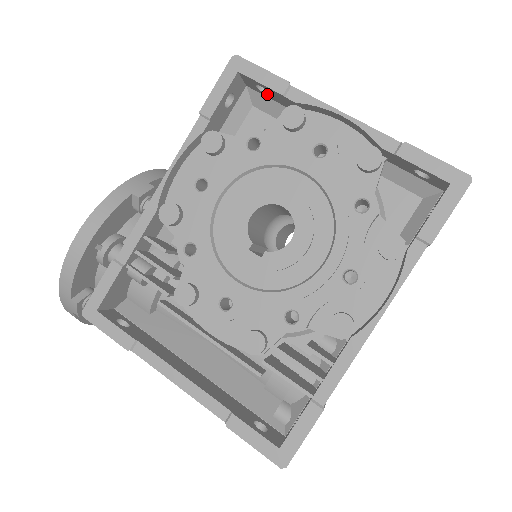
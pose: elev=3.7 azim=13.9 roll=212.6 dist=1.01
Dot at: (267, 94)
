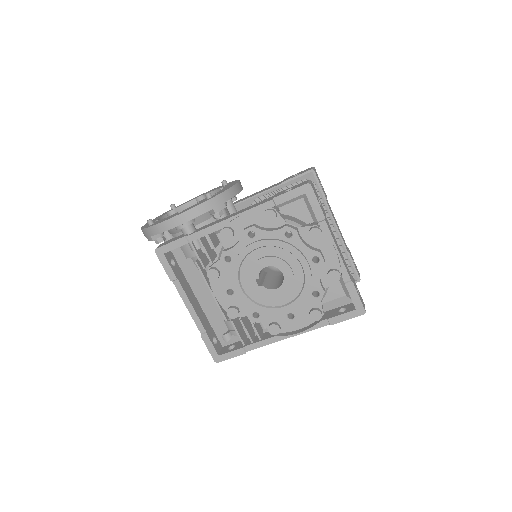
Dot at: occluded
